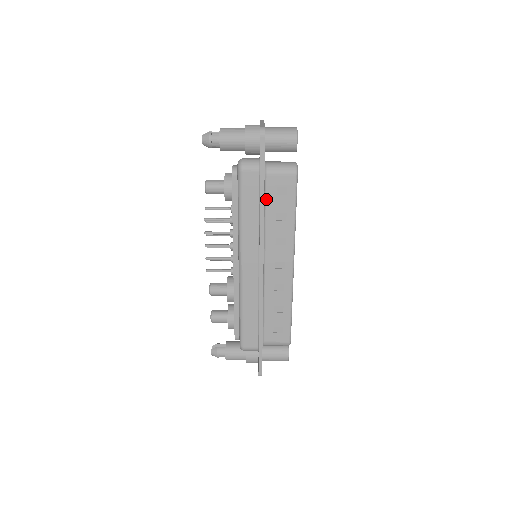
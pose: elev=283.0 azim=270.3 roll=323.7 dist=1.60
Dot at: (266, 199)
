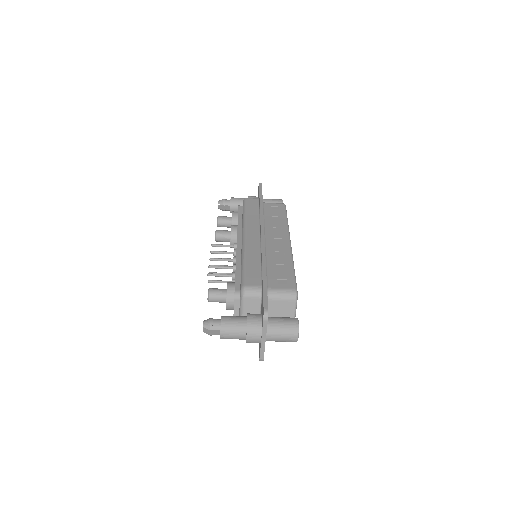
Dot at: occluded
